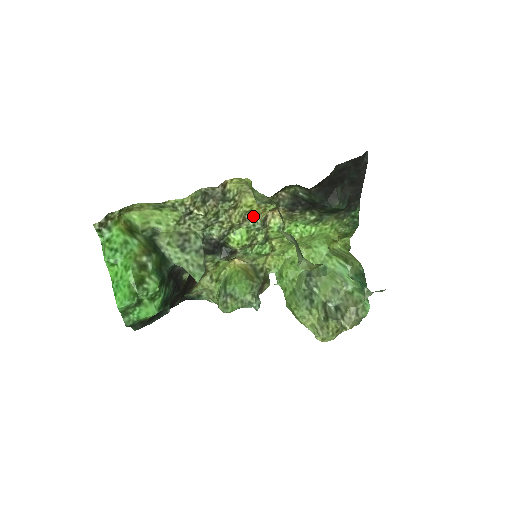
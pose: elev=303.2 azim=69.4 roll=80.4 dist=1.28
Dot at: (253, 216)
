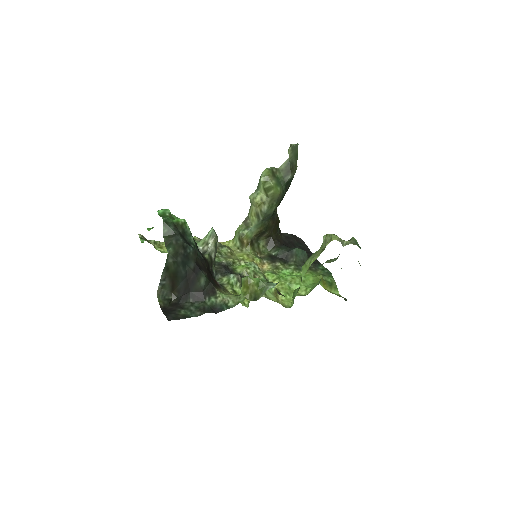
Dot at: (247, 262)
